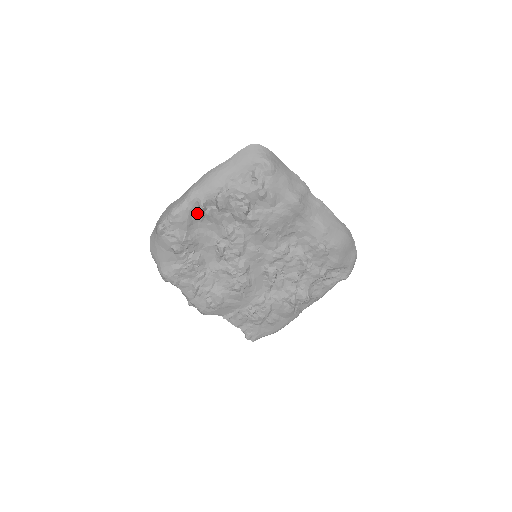
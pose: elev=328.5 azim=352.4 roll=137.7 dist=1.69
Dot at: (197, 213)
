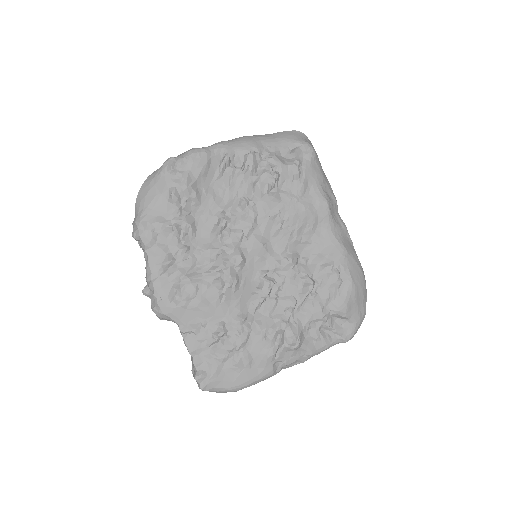
Dot at: (217, 166)
